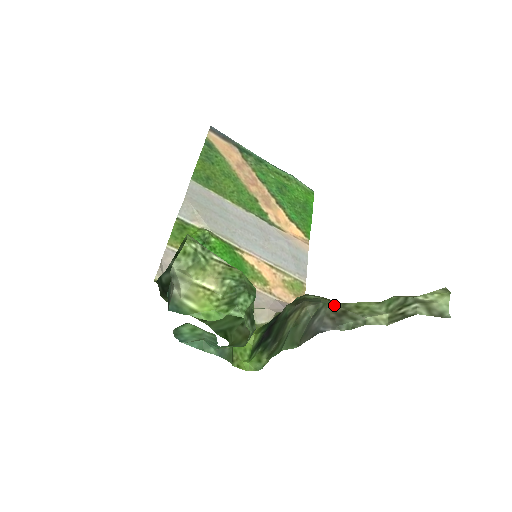
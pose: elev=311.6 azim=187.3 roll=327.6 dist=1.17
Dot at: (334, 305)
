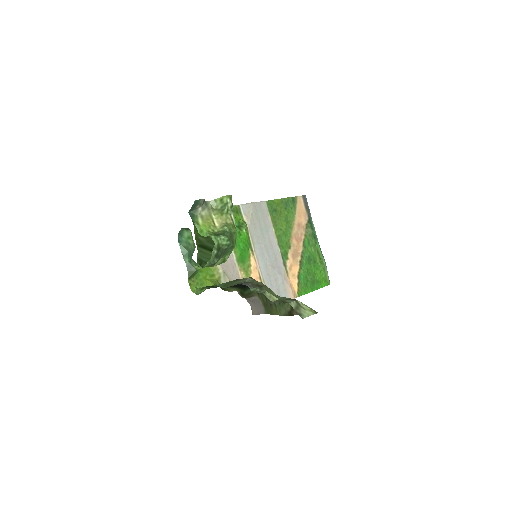
Dot at: (261, 283)
